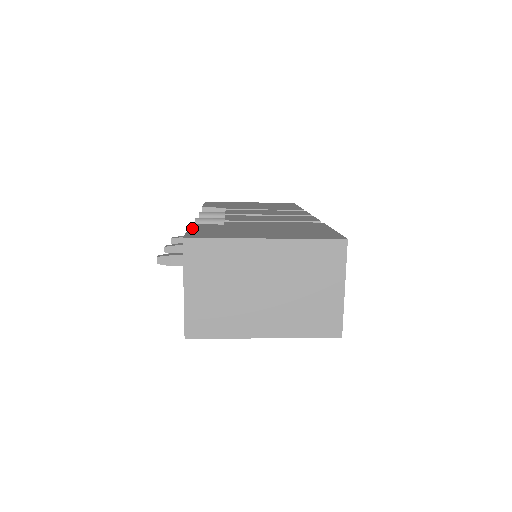
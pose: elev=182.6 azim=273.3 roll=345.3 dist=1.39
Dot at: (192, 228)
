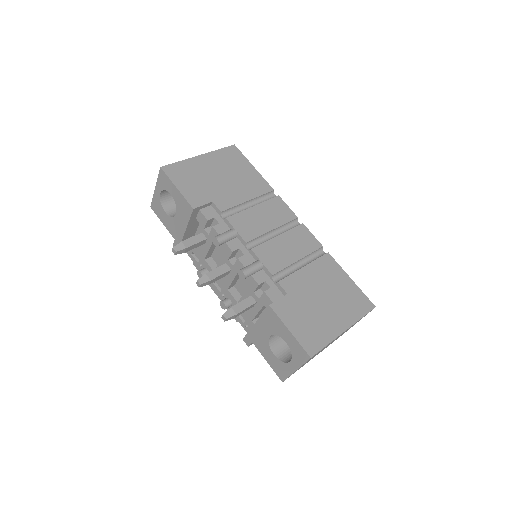
Dot at: (285, 321)
